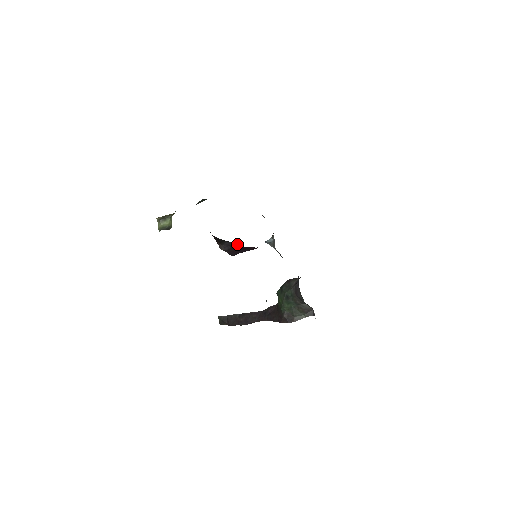
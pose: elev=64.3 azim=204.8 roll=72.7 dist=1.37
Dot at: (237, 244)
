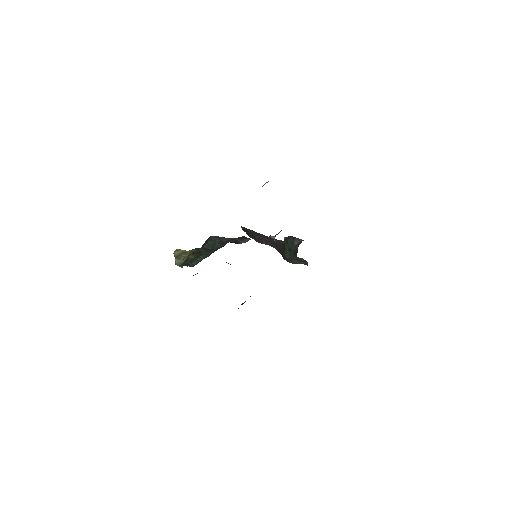
Dot at: occluded
